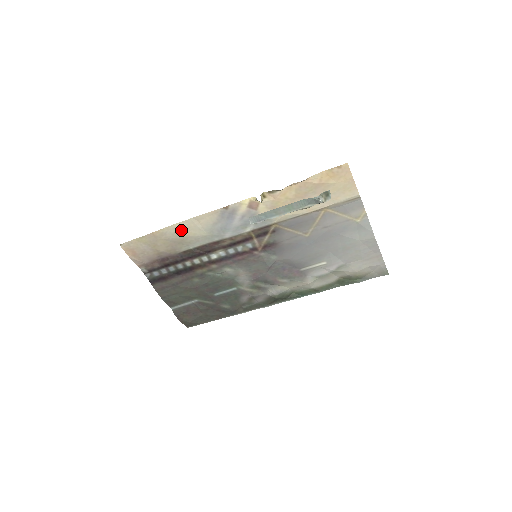
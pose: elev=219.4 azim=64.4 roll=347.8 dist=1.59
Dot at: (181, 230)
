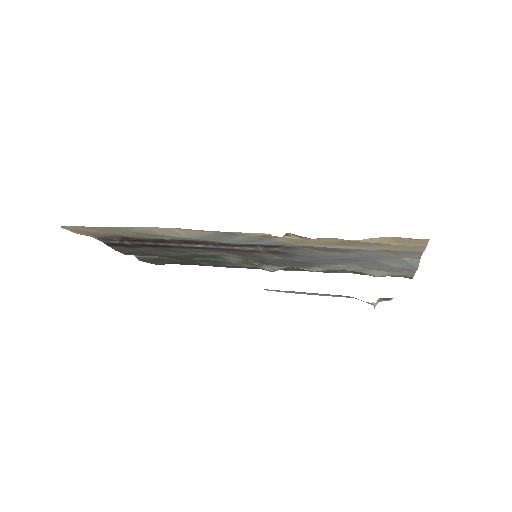
Dot at: (154, 230)
